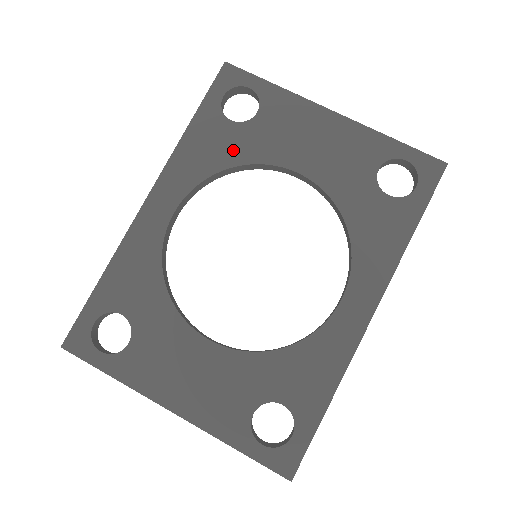
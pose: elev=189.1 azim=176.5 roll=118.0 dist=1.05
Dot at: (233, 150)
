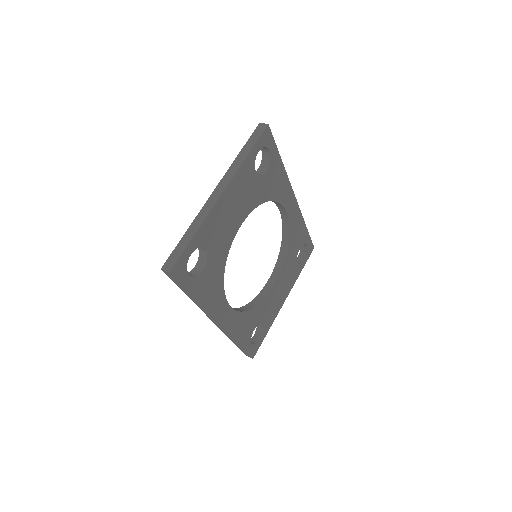
Dot at: (218, 269)
